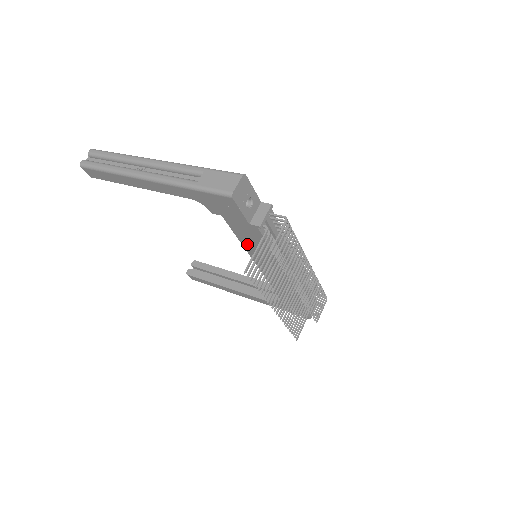
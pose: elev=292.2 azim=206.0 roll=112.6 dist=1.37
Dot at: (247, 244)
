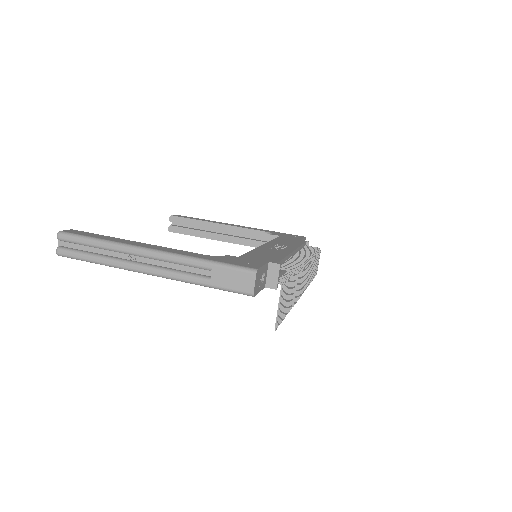
Dot at: occluded
